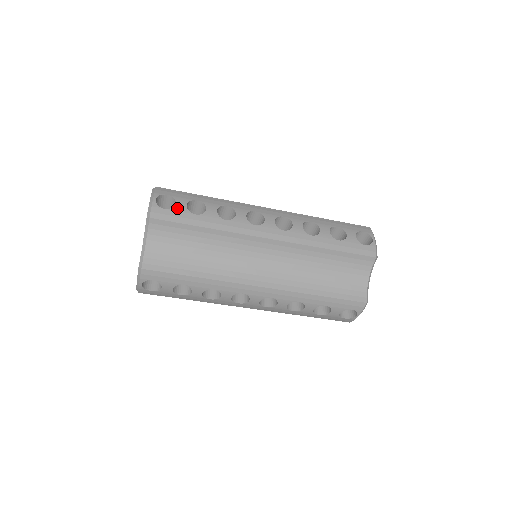
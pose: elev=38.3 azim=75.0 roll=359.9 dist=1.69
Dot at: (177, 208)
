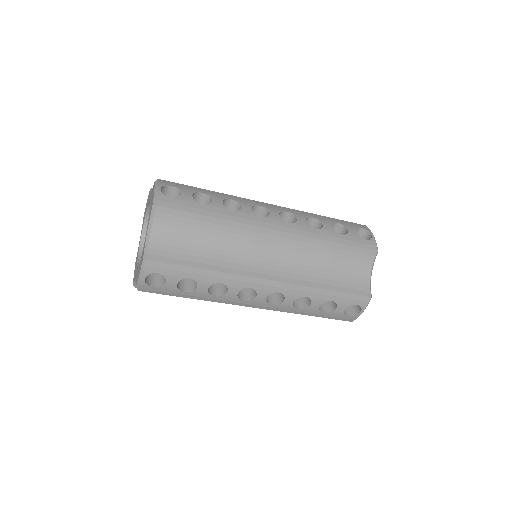
Dot at: (183, 198)
